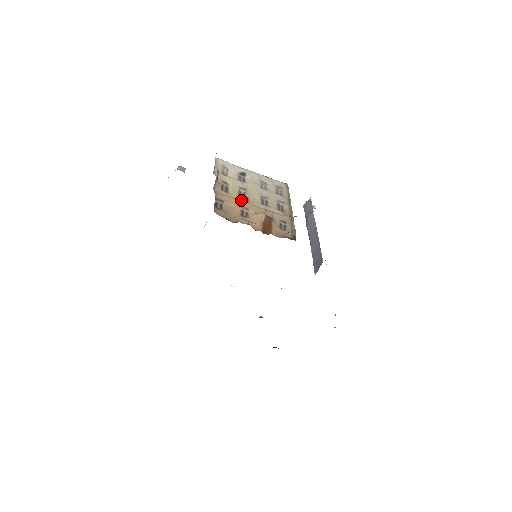
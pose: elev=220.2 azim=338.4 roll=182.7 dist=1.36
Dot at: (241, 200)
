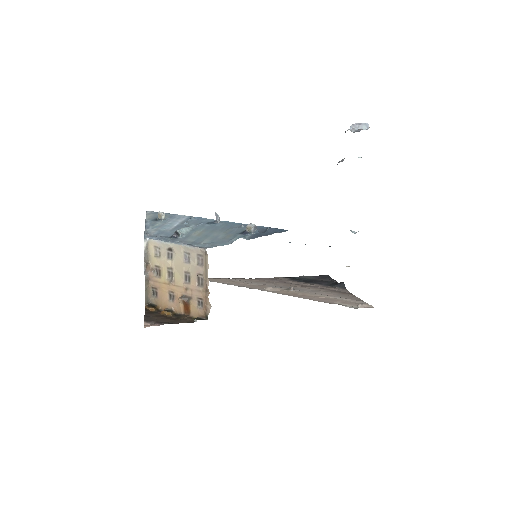
Dot at: (168, 284)
